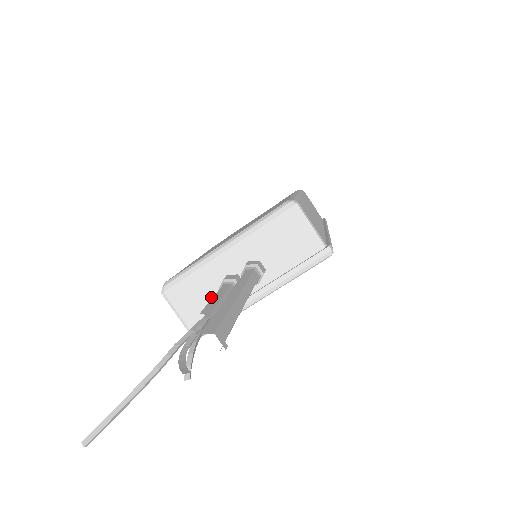
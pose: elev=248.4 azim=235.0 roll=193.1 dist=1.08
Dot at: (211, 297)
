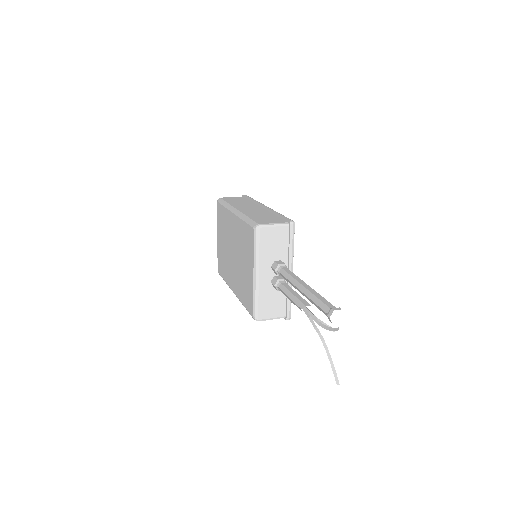
Dot at: (276, 296)
